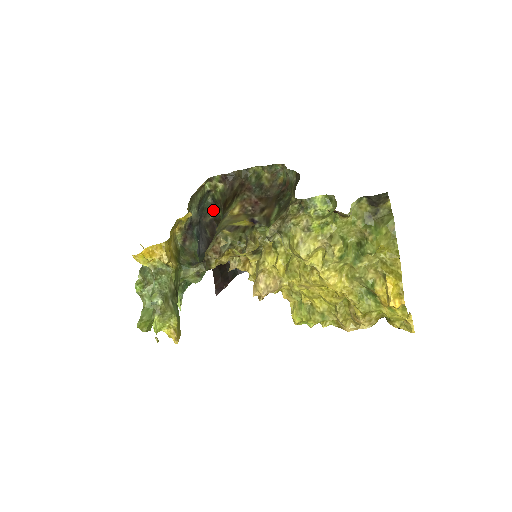
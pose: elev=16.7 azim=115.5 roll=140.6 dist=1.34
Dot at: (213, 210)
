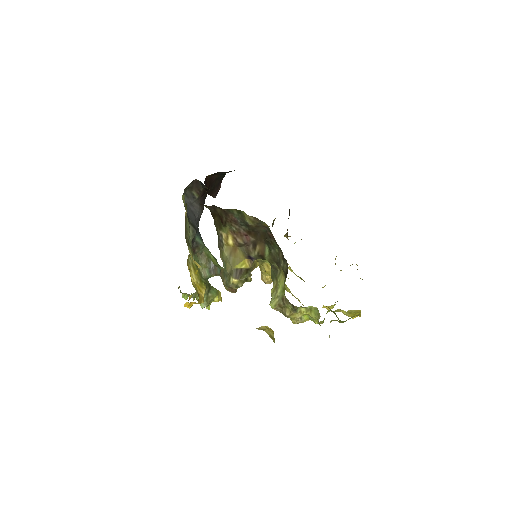
Dot at: occluded
